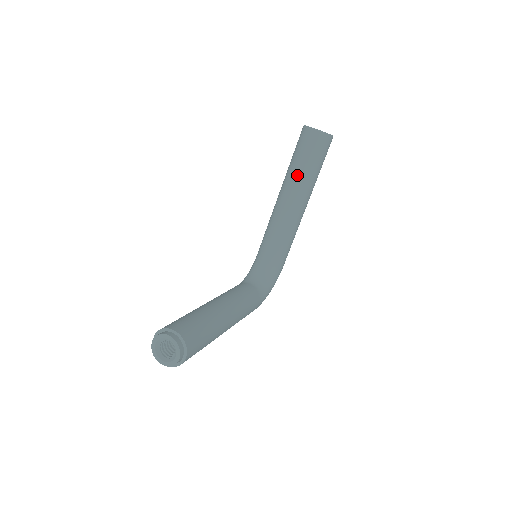
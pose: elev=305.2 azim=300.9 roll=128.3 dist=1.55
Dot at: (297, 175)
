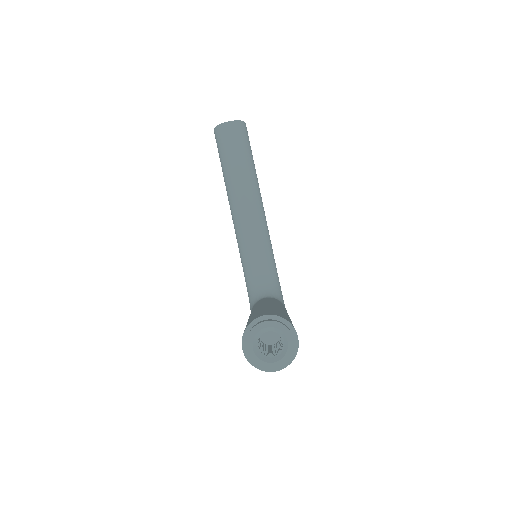
Dot at: (238, 170)
